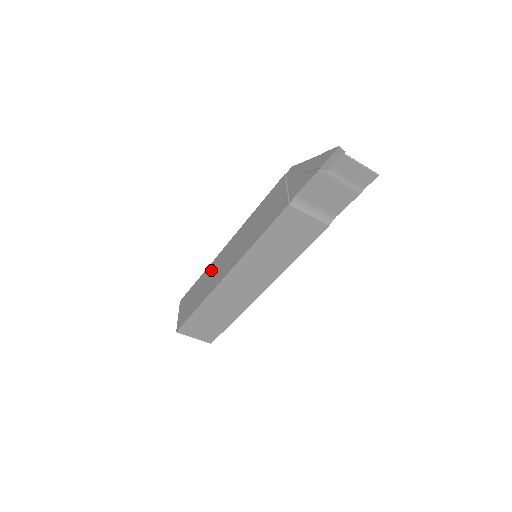
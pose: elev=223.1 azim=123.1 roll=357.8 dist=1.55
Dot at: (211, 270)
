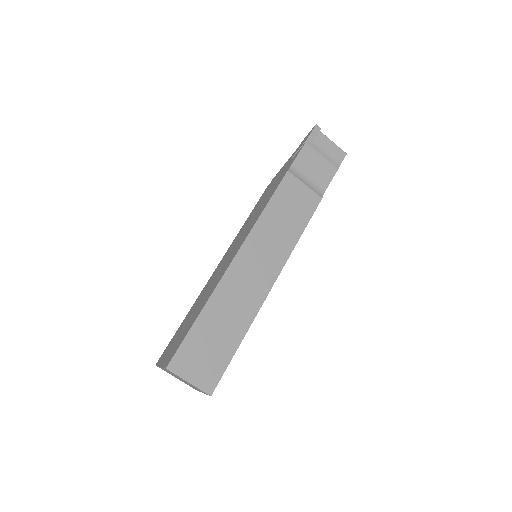
Dot at: (204, 290)
